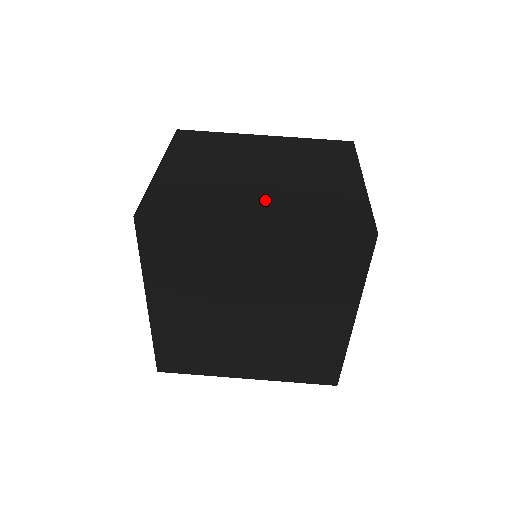
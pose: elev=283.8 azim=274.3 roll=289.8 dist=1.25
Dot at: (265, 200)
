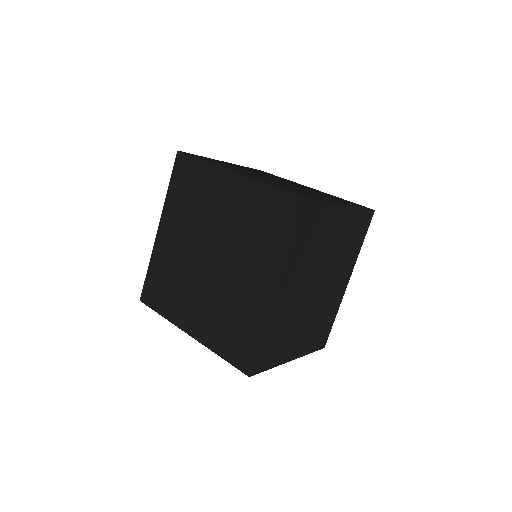
Dot at: (260, 177)
